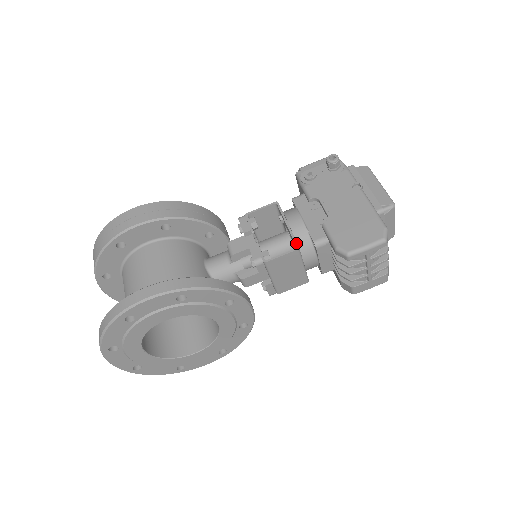
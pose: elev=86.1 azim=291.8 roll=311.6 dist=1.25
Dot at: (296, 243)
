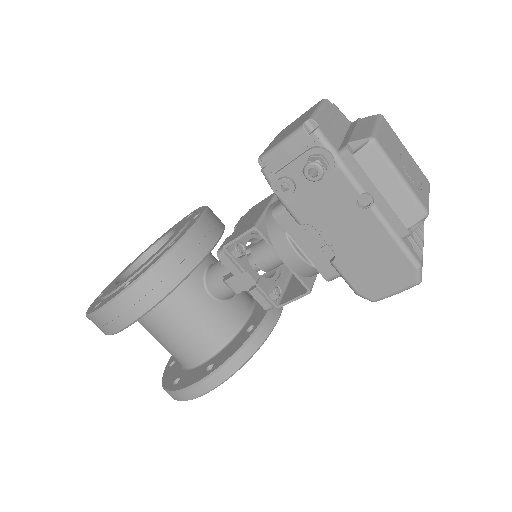
Dot at: (305, 286)
